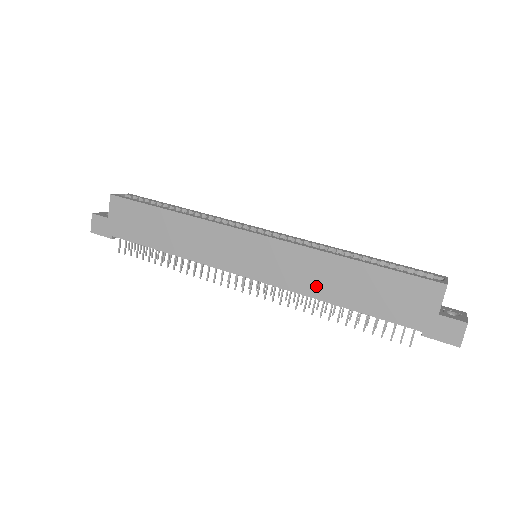
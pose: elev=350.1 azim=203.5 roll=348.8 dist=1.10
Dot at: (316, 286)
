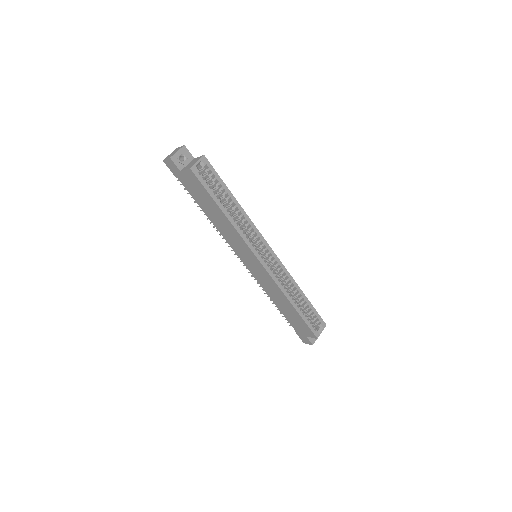
Dot at: (271, 294)
